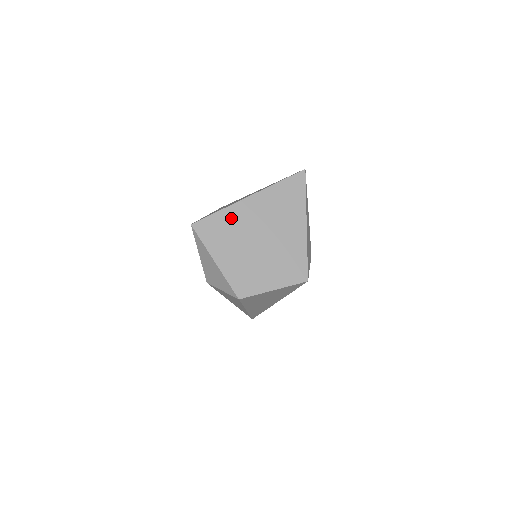
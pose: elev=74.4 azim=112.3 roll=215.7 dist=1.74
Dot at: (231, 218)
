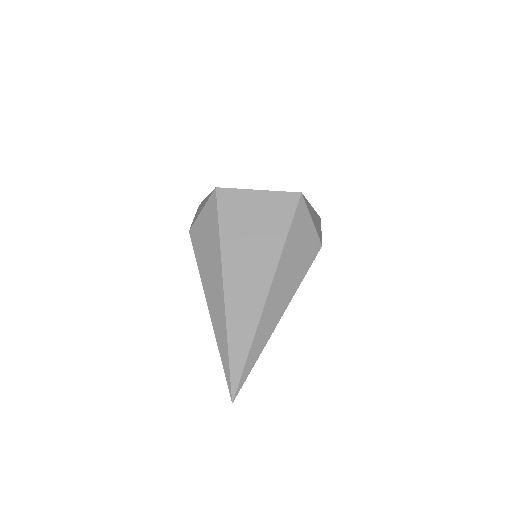
Dot at: occluded
